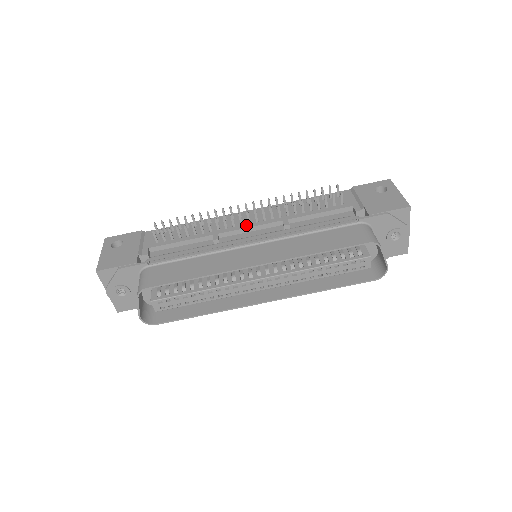
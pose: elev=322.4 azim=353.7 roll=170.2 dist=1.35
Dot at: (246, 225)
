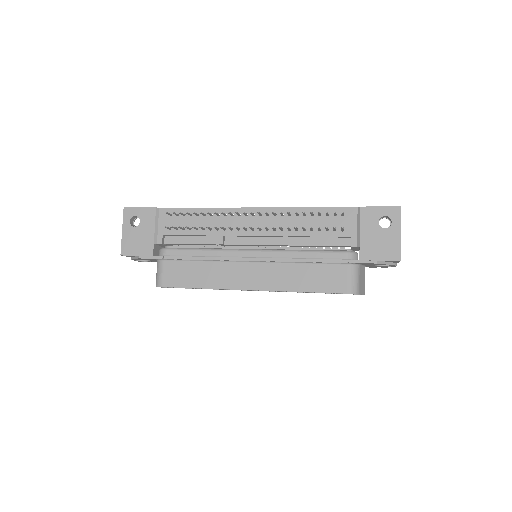
Dot at: (249, 232)
